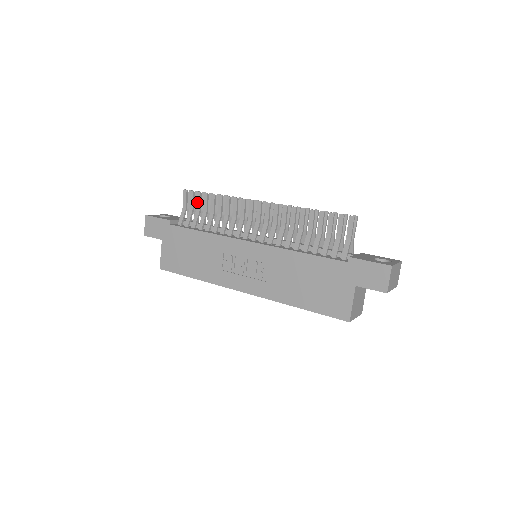
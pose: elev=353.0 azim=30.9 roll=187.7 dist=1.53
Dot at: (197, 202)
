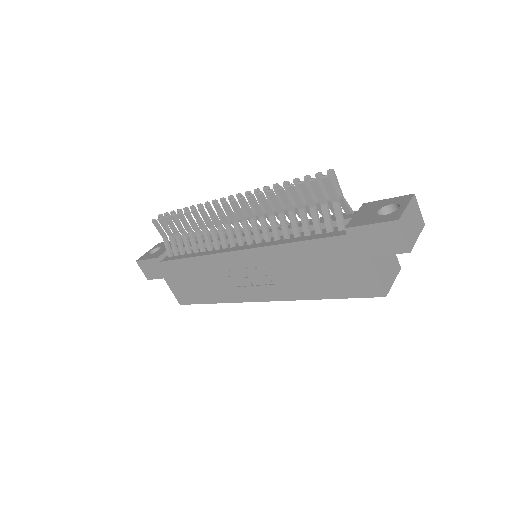
Dot at: (170, 227)
